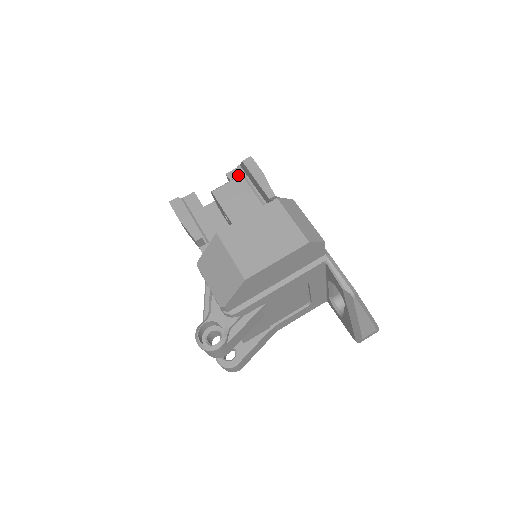
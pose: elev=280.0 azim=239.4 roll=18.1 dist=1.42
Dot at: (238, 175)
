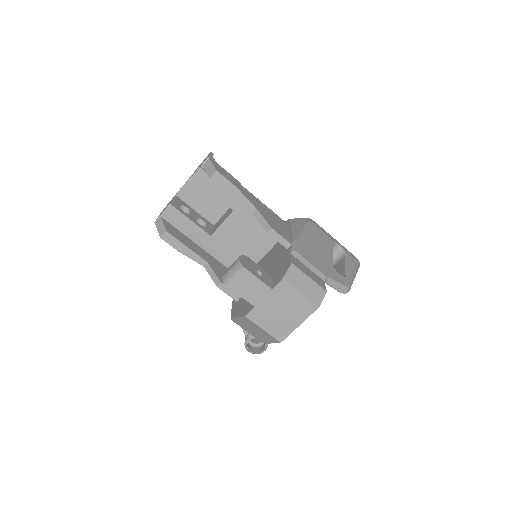
Dot at: (205, 175)
